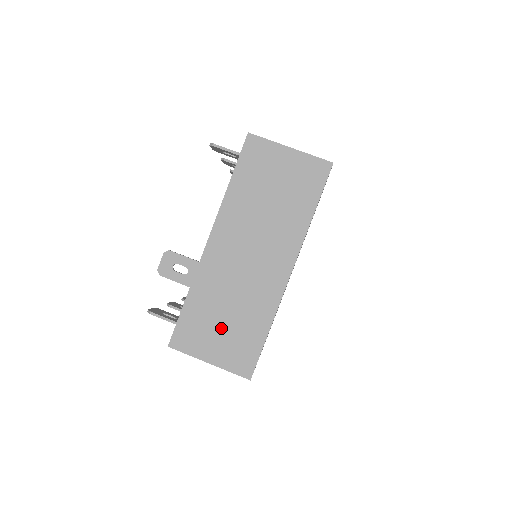
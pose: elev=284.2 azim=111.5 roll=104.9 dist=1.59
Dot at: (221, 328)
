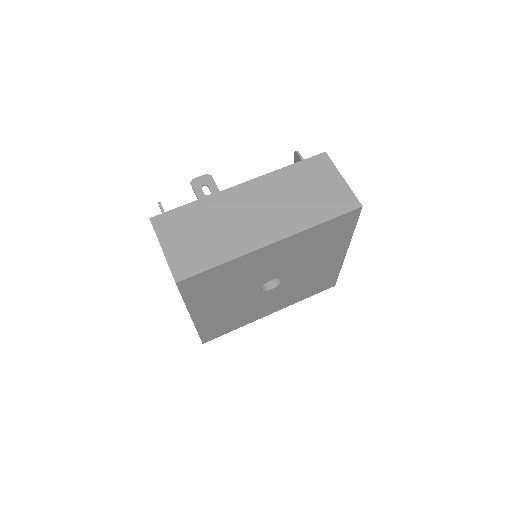
Dot at: (193, 236)
